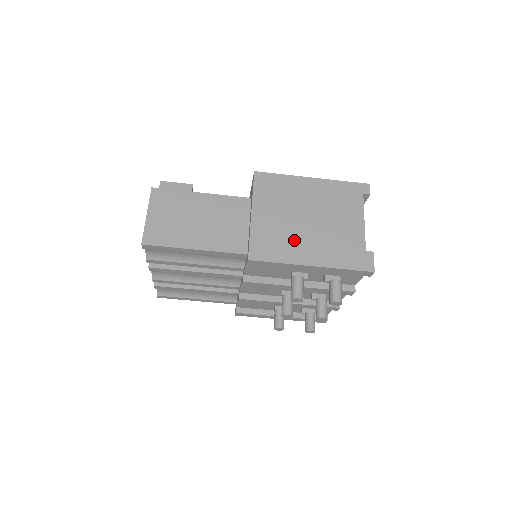
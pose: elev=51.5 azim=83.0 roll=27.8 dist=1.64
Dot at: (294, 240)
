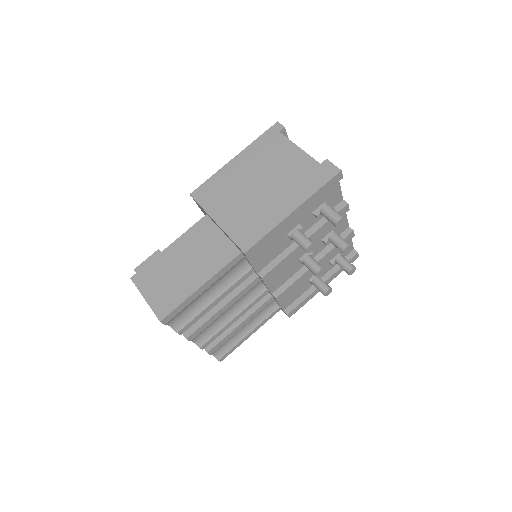
Dot at: (263, 208)
